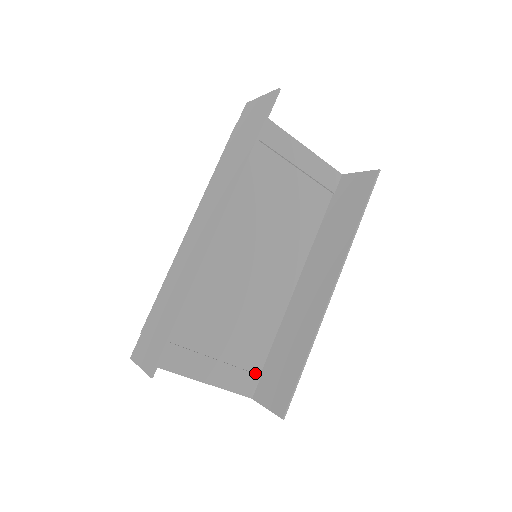
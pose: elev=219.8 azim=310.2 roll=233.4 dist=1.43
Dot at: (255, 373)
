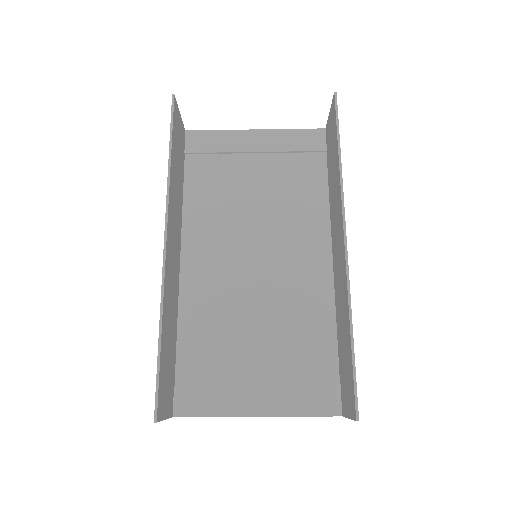
Dot at: (332, 384)
